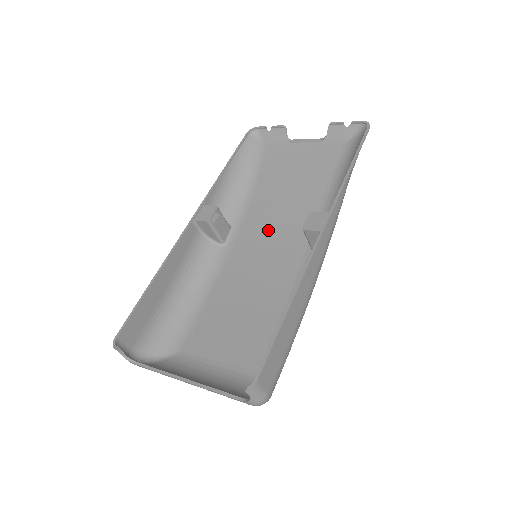
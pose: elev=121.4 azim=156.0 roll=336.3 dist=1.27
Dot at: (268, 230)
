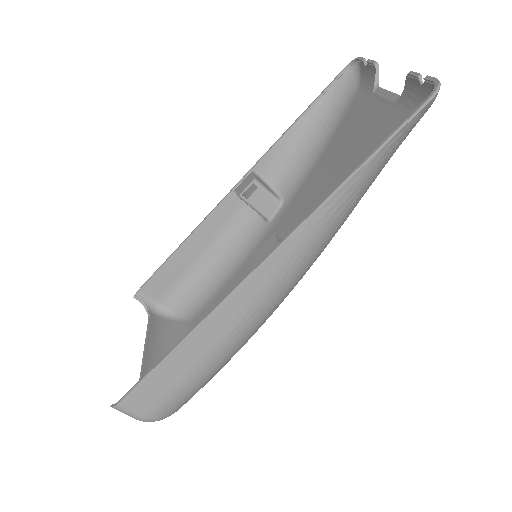
Dot at: (296, 223)
